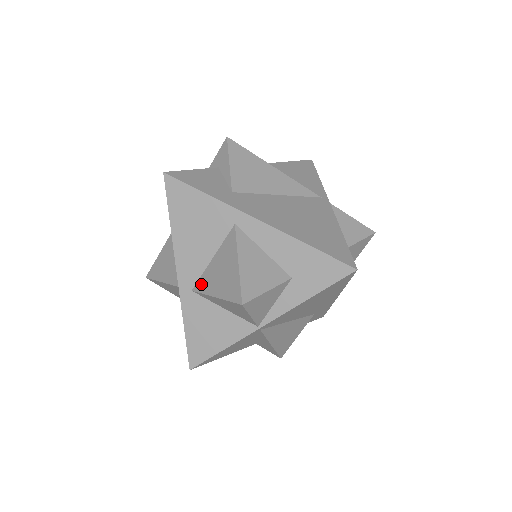
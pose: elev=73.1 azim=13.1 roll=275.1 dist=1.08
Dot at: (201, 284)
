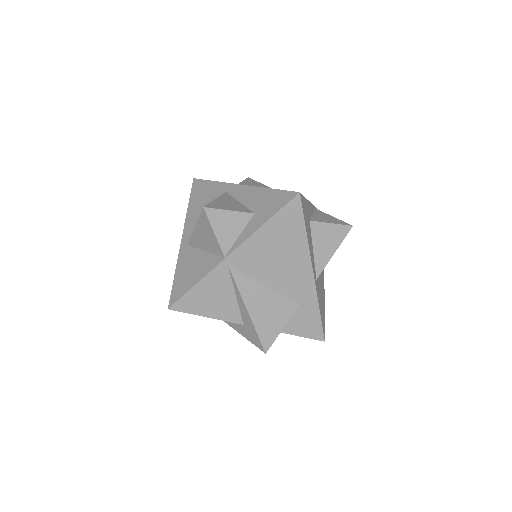
Dot at: occluded
